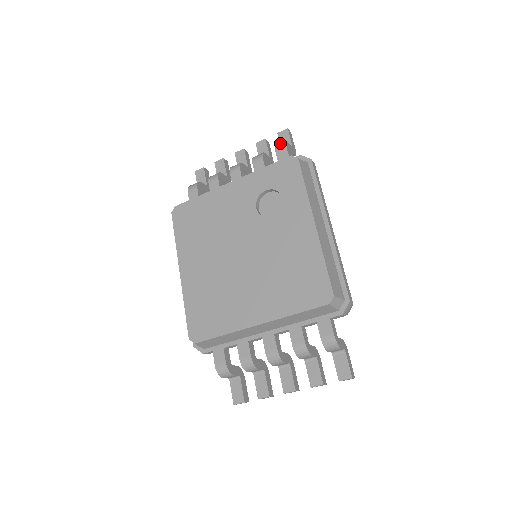
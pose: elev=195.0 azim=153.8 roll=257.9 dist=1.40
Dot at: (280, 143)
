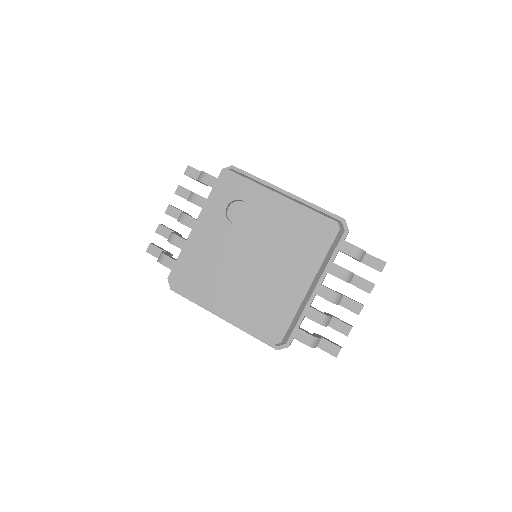
Dot at: (193, 178)
